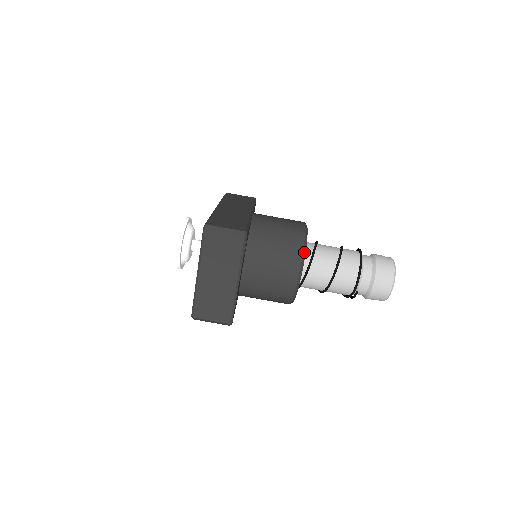
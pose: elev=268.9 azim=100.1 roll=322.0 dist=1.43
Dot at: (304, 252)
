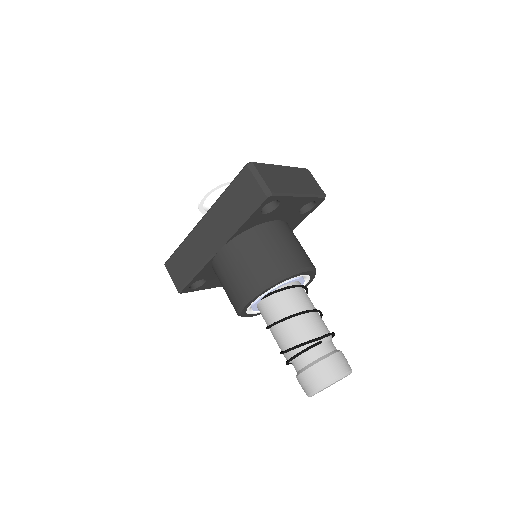
Dot at: (315, 271)
